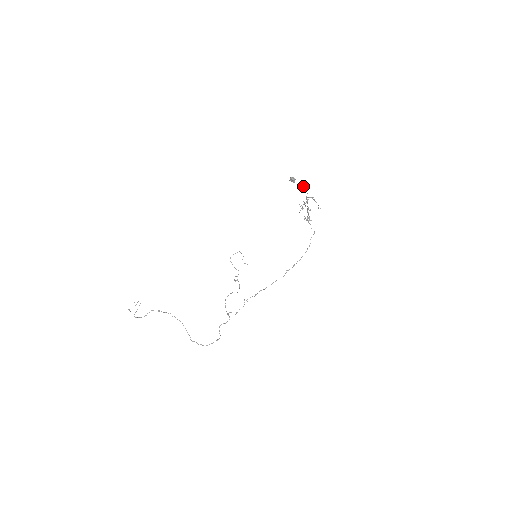
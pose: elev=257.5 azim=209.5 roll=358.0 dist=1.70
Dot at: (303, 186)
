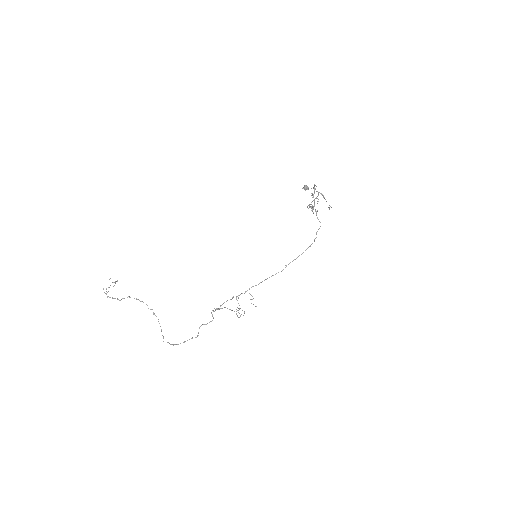
Dot at: (314, 185)
